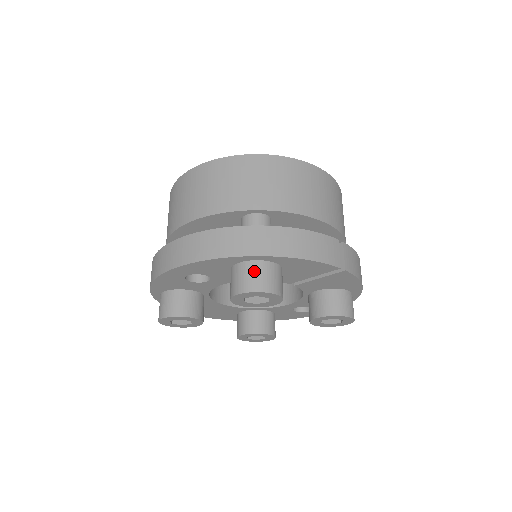
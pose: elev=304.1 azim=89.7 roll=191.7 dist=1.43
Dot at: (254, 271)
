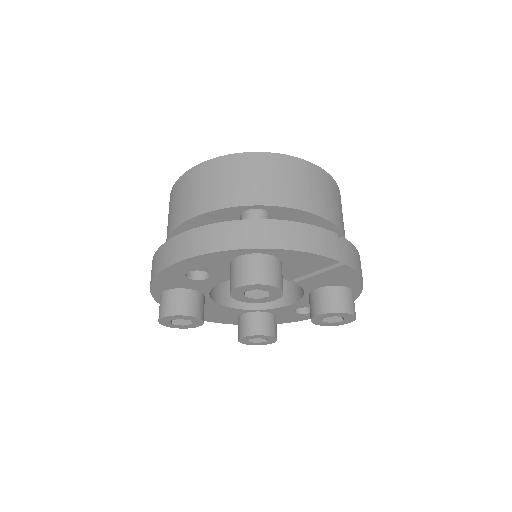
Dot at: (254, 264)
